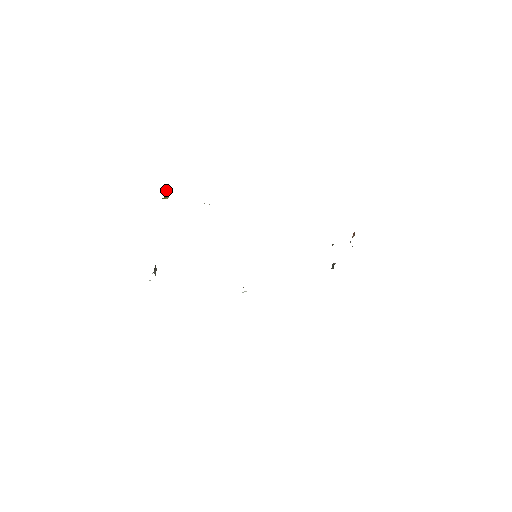
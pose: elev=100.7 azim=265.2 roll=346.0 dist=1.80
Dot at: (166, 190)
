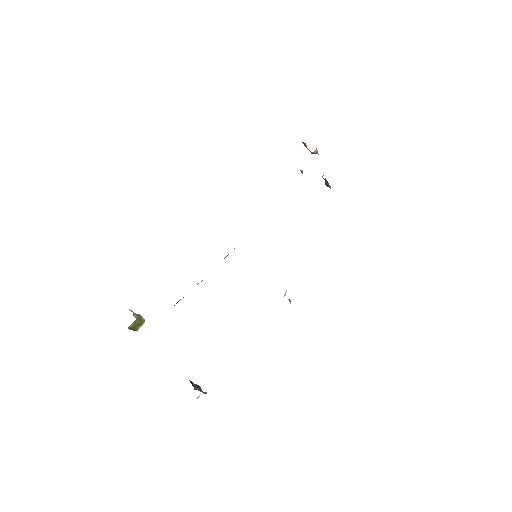
Dot at: occluded
